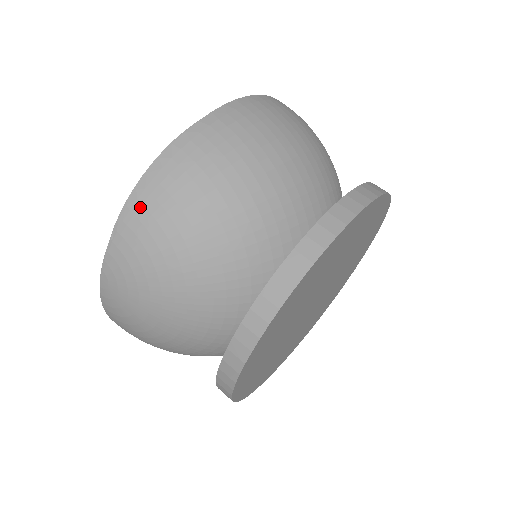
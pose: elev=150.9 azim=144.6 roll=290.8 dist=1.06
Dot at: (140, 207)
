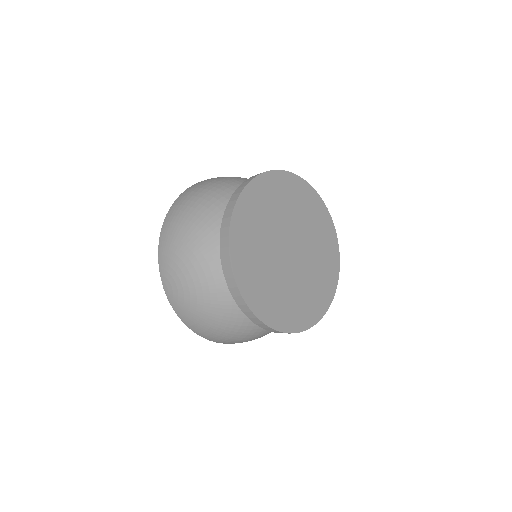
Dot at: (164, 236)
